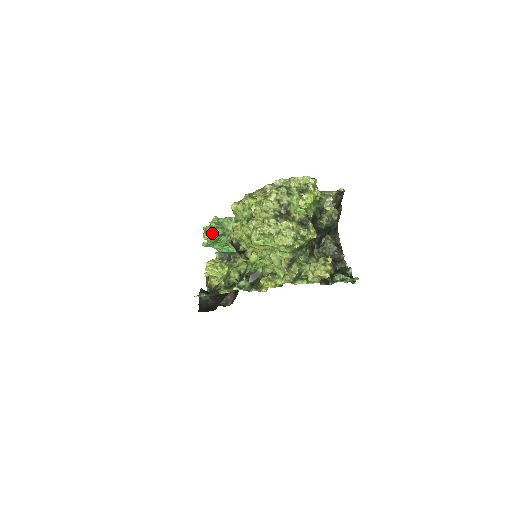
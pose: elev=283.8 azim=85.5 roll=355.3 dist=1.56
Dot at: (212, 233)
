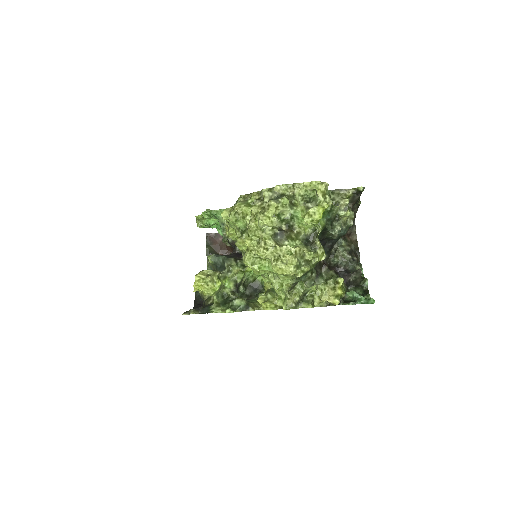
Dot at: (206, 221)
